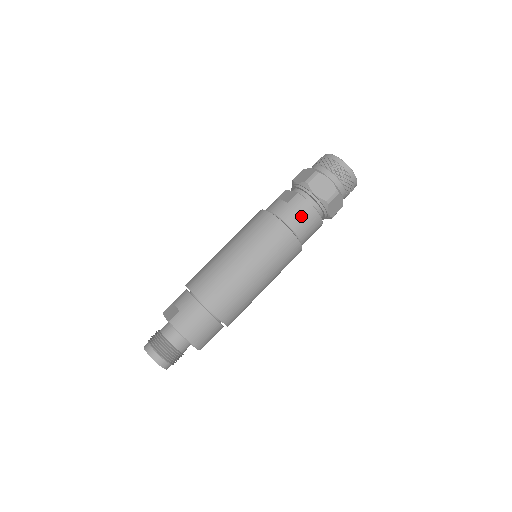
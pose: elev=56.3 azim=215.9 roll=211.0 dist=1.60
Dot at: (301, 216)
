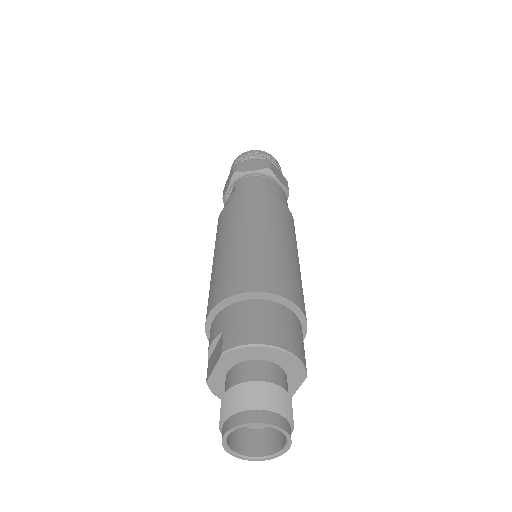
Dot at: (258, 186)
